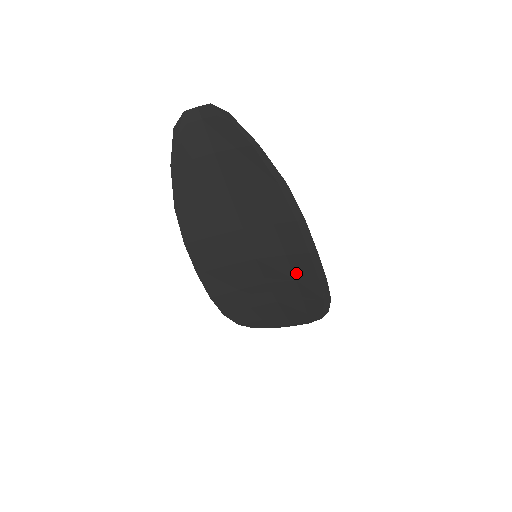
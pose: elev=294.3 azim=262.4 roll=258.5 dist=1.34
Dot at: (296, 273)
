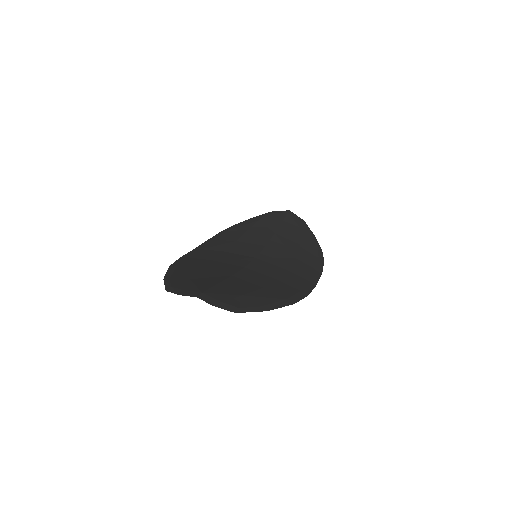
Dot at: occluded
